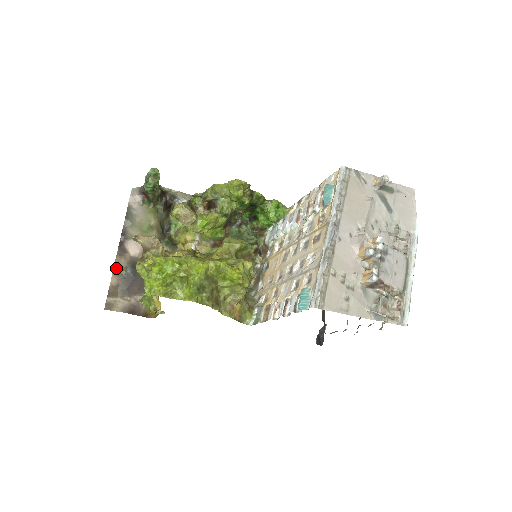
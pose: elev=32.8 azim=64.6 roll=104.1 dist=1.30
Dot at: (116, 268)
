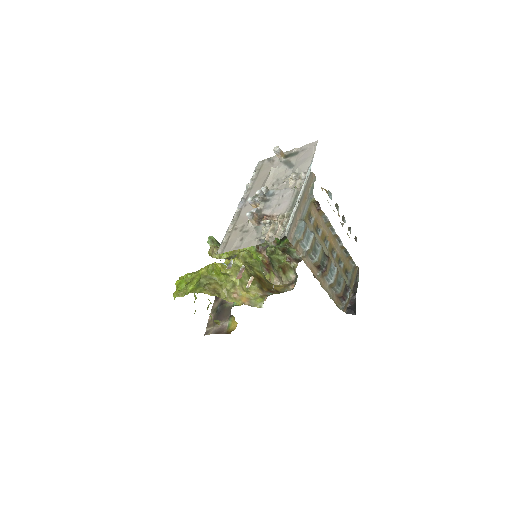
Dot at: (213, 309)
